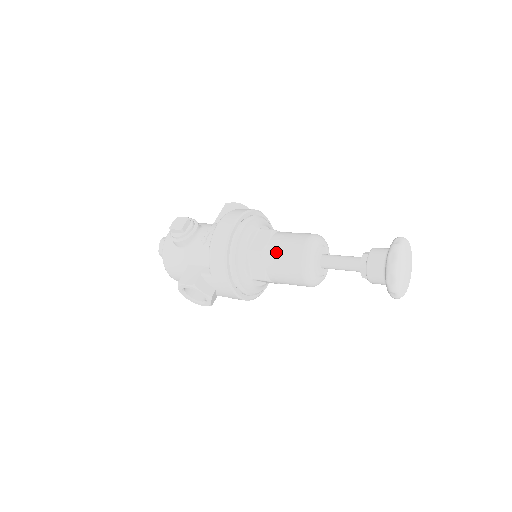
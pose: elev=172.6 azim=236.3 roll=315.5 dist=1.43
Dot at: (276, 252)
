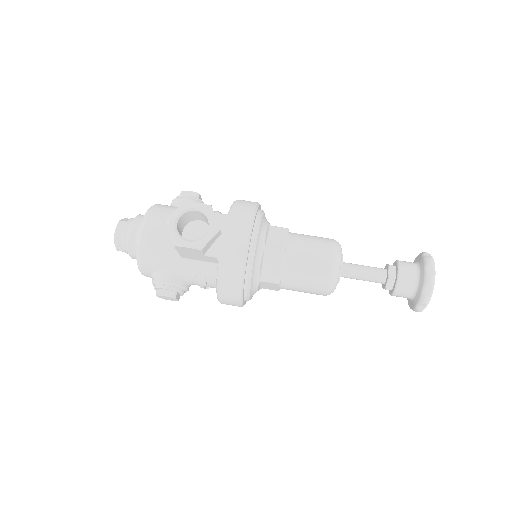
Dot at: occluded
